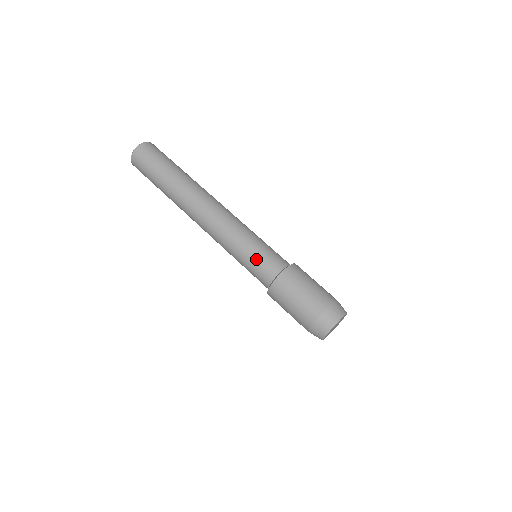
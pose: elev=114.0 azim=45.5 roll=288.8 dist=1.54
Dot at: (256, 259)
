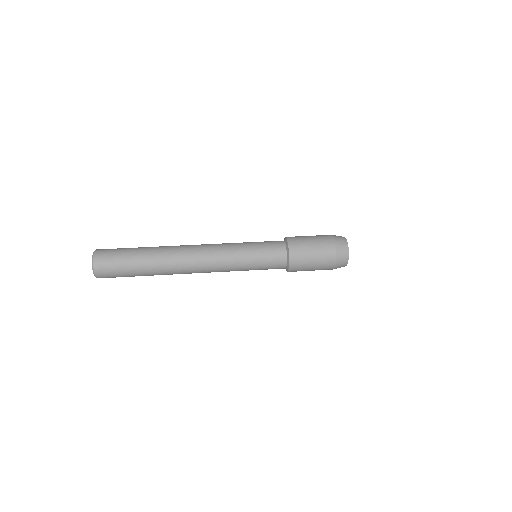
Dot at: (264, 261)
